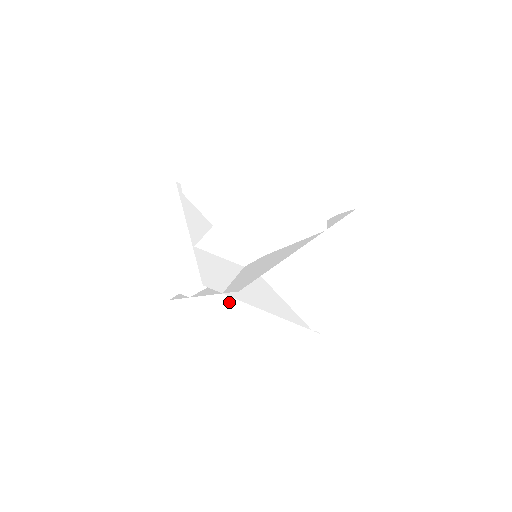
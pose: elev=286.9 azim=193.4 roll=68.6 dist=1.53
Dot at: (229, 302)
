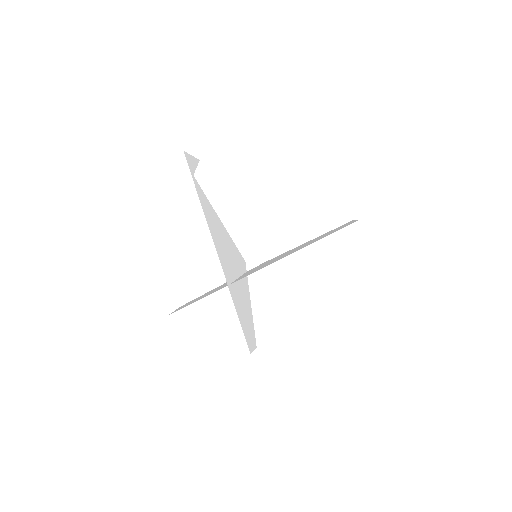
Dot at: occluded
